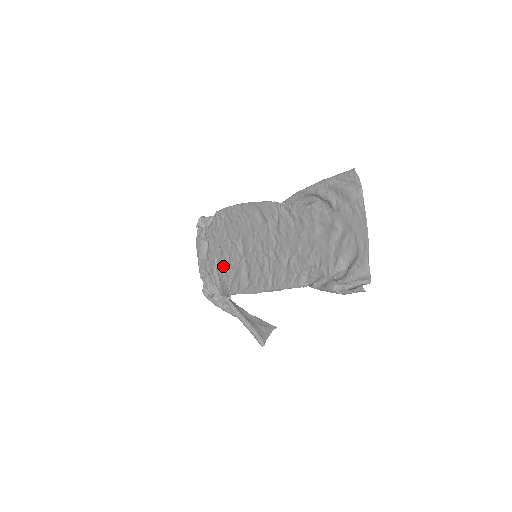
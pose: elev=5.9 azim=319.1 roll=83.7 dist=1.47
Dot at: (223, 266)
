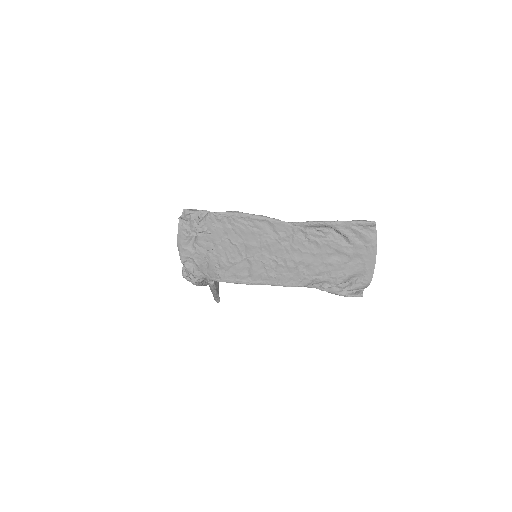
Dot at: (217, 260)
